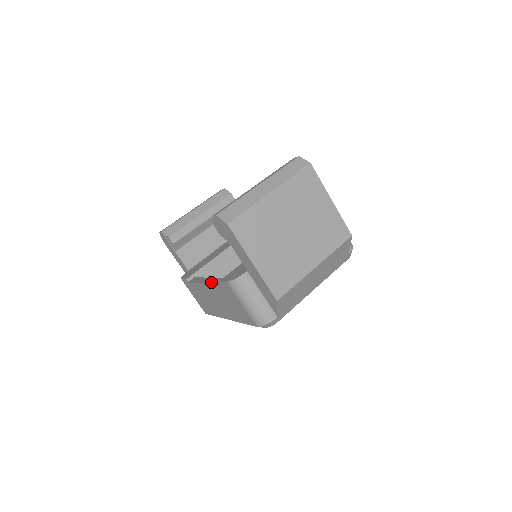
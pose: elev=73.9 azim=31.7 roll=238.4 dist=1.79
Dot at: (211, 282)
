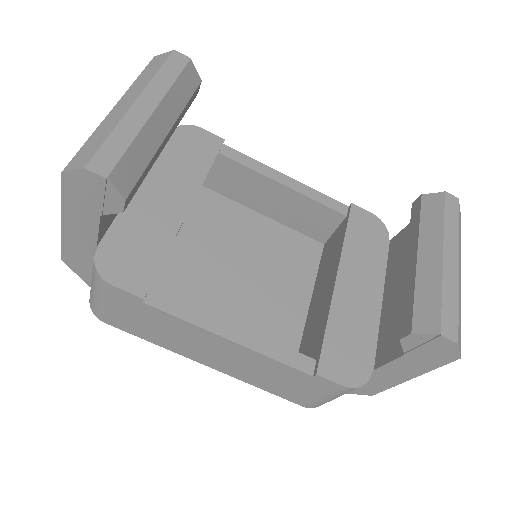
Dot at: (263, 350)
